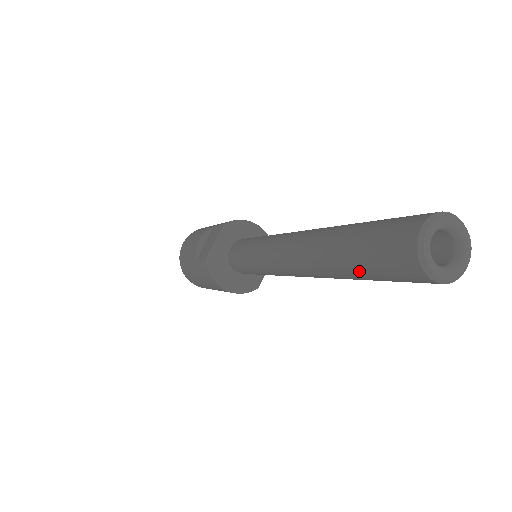
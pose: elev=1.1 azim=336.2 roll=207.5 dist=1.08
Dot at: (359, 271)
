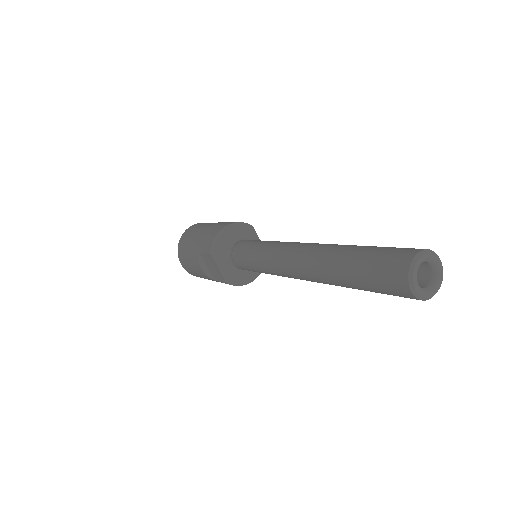
Dot at: occluded
